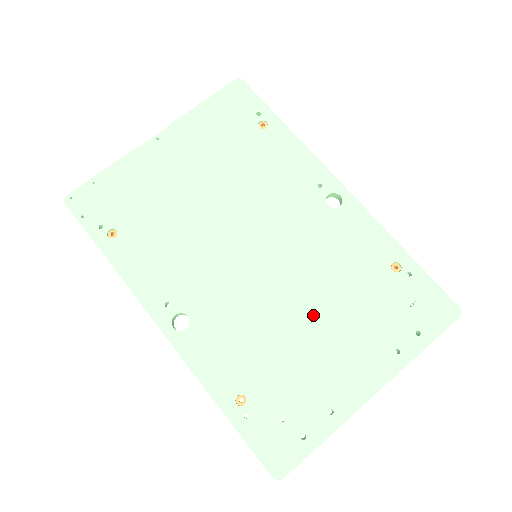
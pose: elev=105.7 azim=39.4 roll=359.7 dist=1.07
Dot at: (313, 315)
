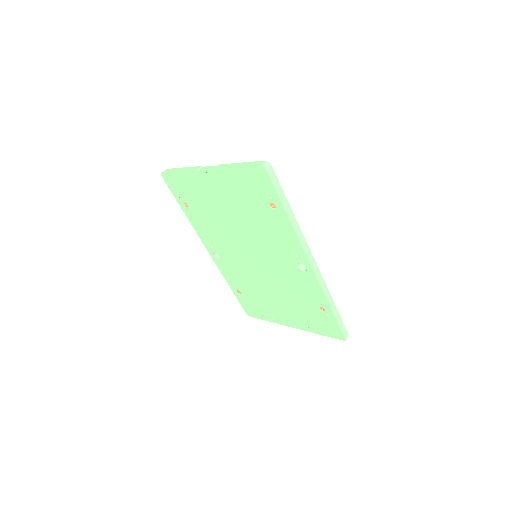
Dot at: (275, 293)
